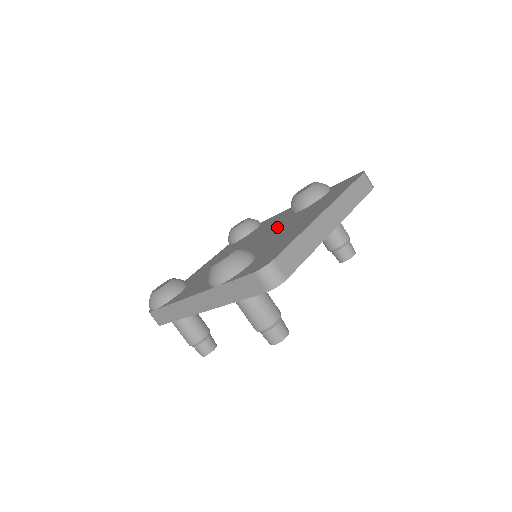
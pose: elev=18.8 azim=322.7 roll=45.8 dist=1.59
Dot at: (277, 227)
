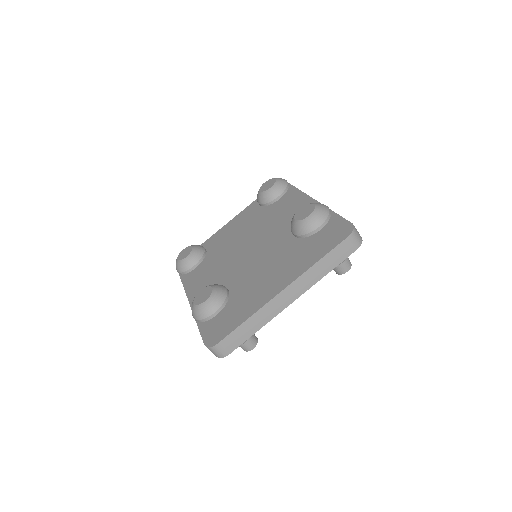
Dot at: (271, 246)
